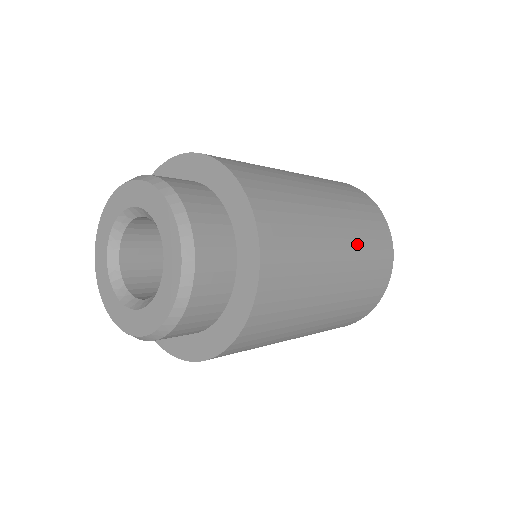
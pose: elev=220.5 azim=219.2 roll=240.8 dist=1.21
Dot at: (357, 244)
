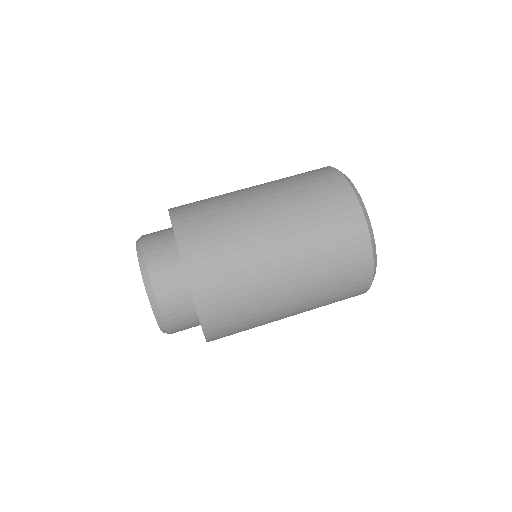
Dot at: (286, 193)
